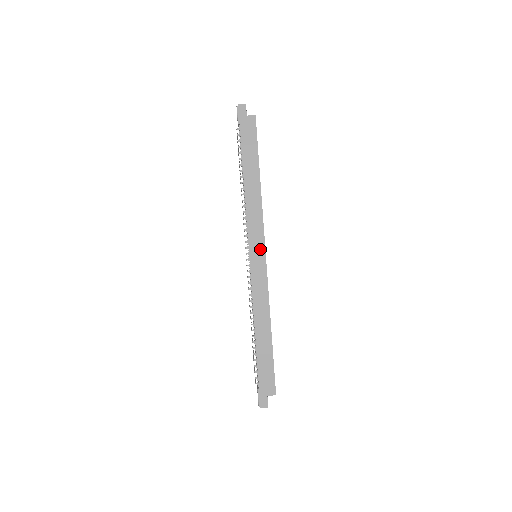
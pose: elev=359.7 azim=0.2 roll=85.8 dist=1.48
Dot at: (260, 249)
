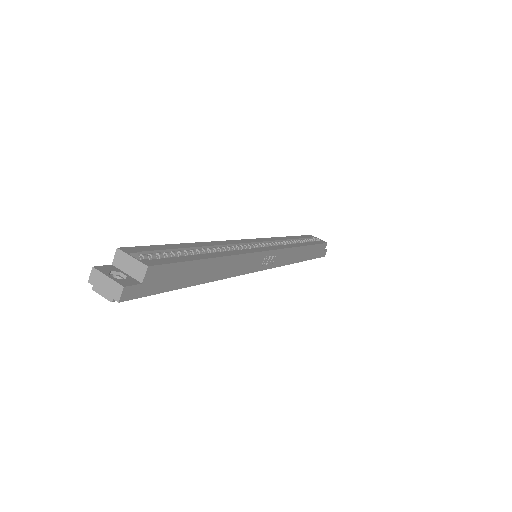
Dot at: (266, 257)
